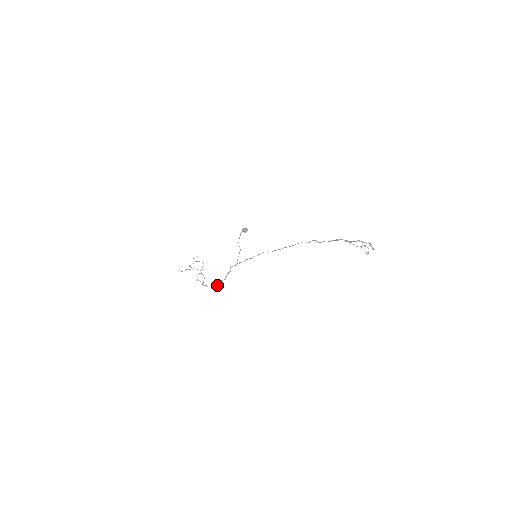
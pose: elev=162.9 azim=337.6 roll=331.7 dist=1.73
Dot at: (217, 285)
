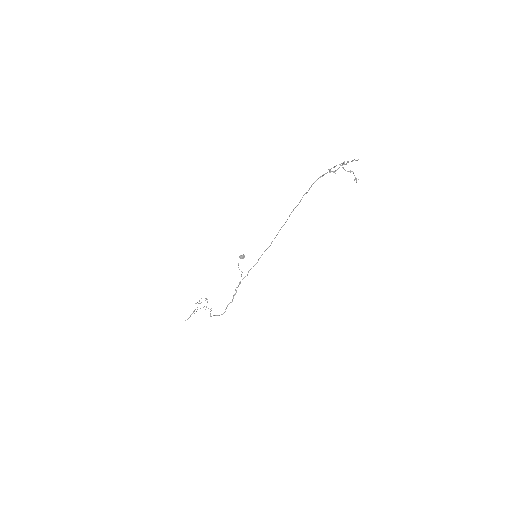
Dot at: (225, 309)
